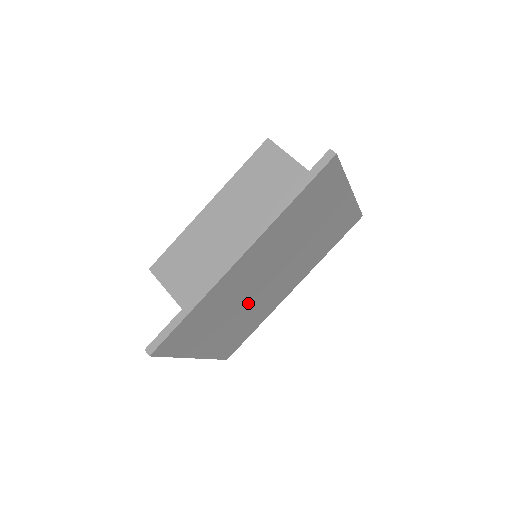
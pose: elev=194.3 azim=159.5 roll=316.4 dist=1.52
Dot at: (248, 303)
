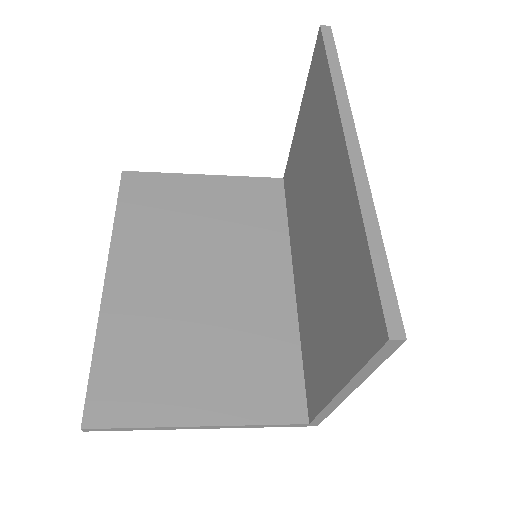
Dot at: occluded
